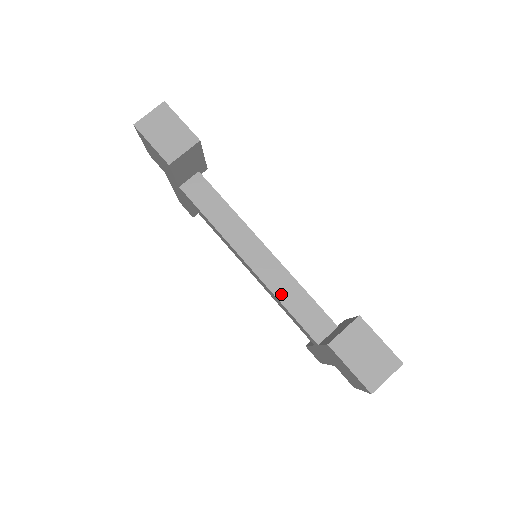
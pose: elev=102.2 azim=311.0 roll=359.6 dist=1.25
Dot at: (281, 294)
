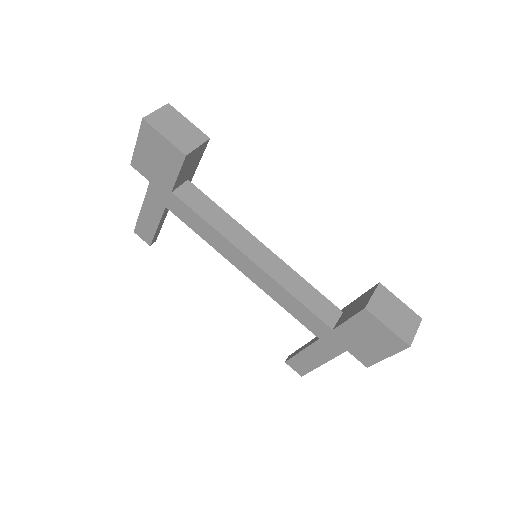
Dot at: (289, 287)
